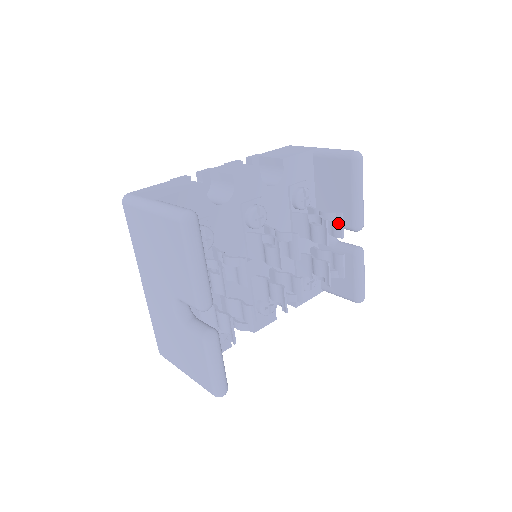
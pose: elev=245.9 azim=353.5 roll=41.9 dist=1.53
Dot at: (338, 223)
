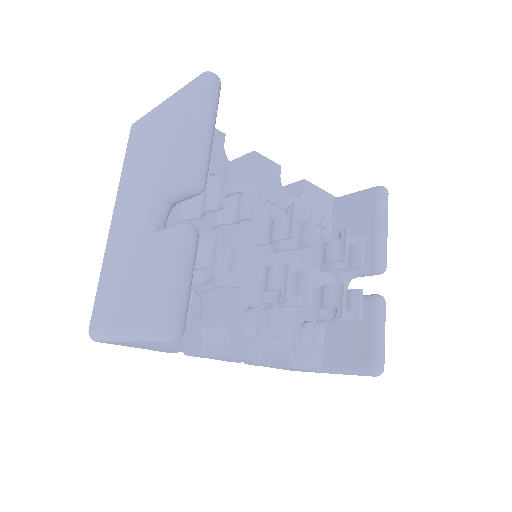
Dot at: (358, 248)
